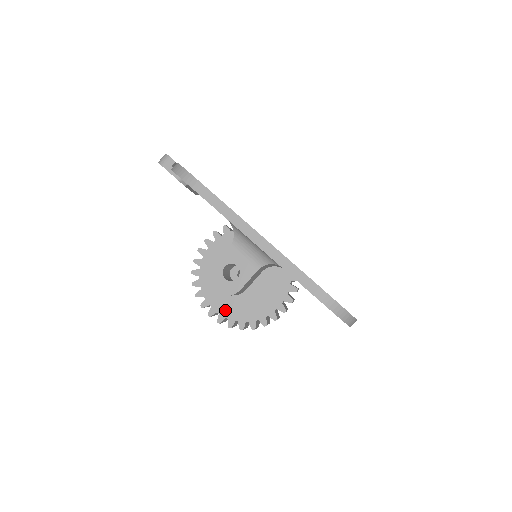
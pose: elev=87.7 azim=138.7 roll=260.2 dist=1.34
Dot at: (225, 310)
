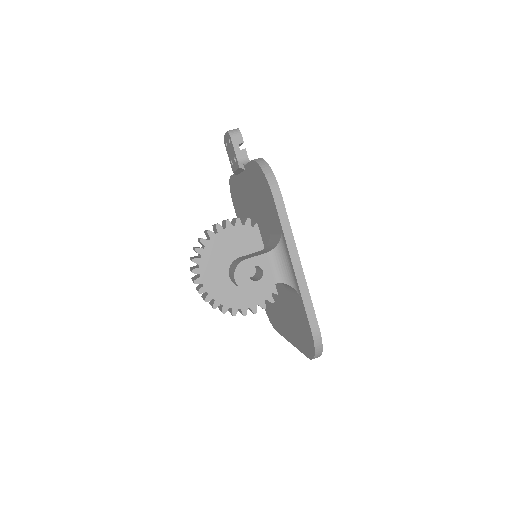
Dot at: (210, 285)
